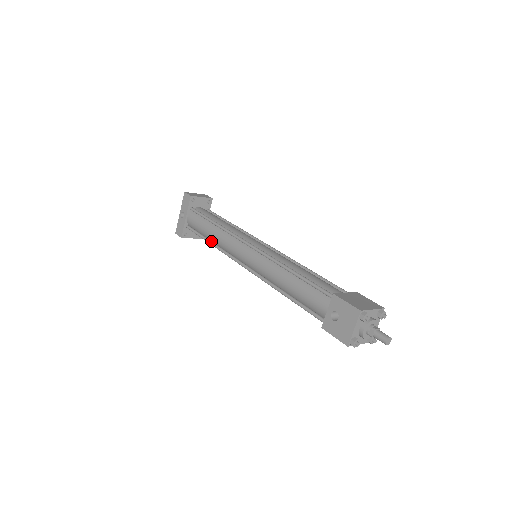
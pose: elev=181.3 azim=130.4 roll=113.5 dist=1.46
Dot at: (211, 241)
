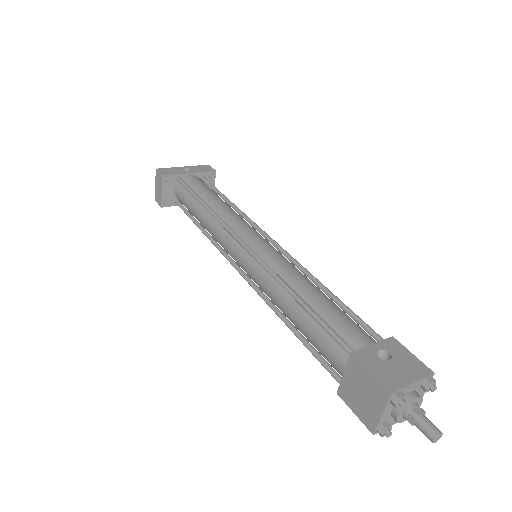
Dot at: (207, 204)
